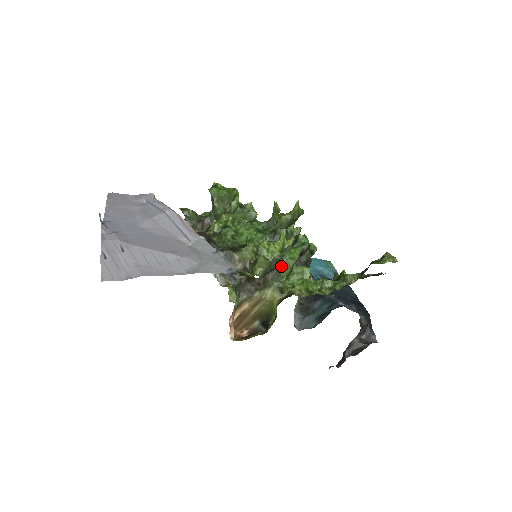
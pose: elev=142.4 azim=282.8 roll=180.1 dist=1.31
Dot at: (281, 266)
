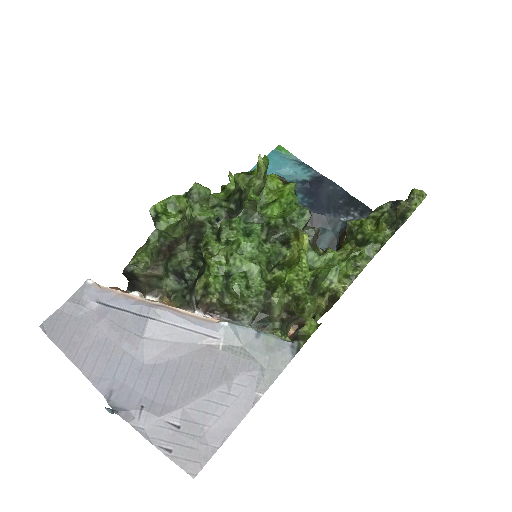
Dot at: (317, 281)
